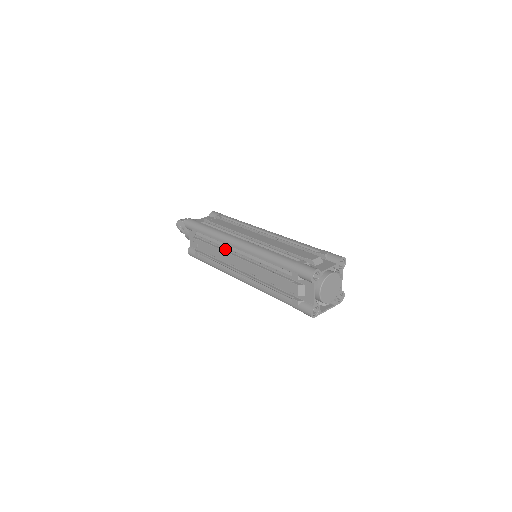
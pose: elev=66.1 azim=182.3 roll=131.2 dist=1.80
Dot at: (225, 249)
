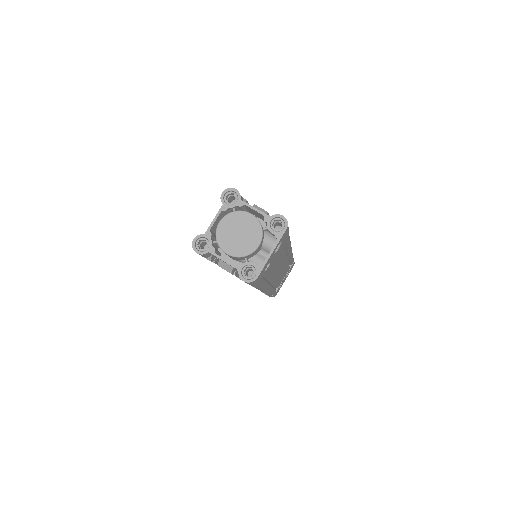
Dot at: occluded
